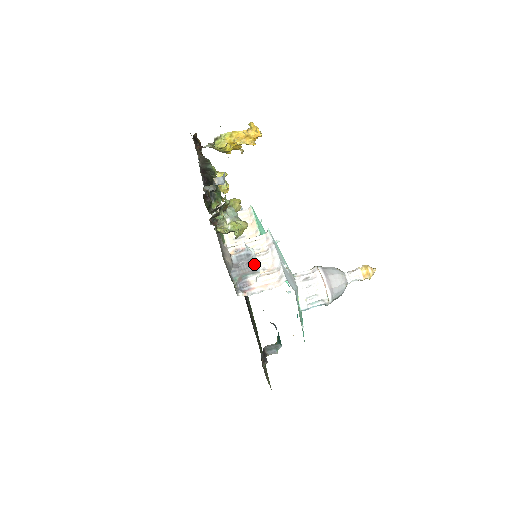
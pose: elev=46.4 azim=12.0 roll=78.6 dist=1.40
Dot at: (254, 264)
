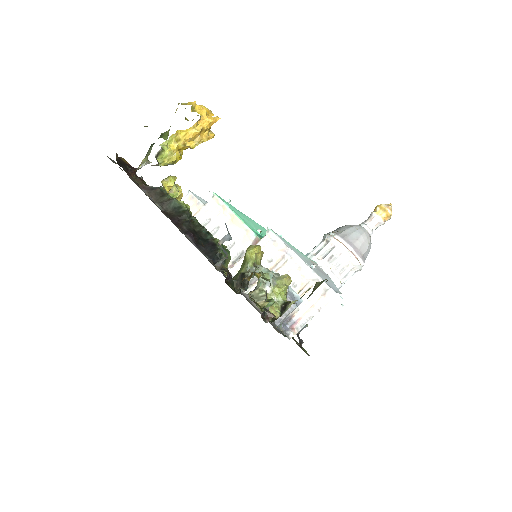
Dot at: (293, 297)
